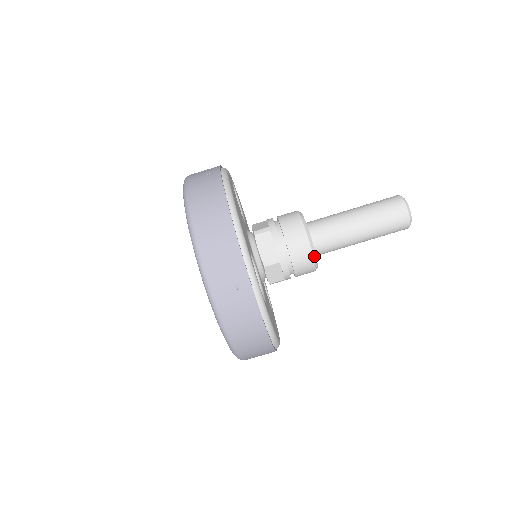
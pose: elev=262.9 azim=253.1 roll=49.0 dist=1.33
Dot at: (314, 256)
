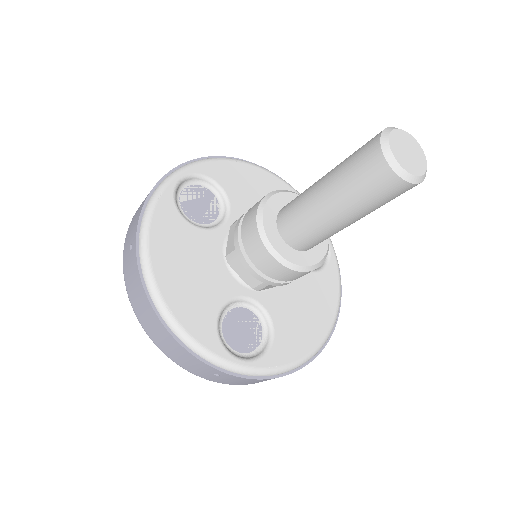
Dot at: (301, 269)
